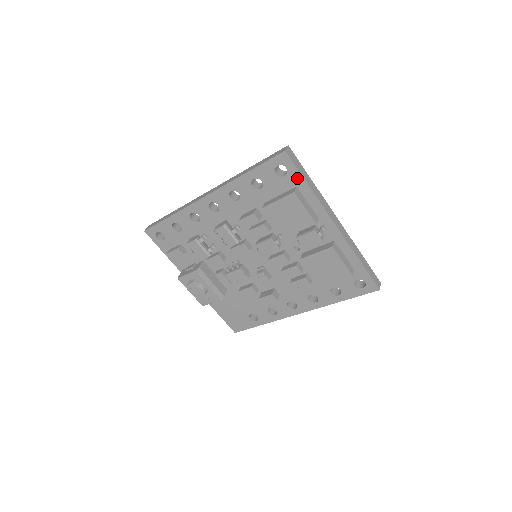
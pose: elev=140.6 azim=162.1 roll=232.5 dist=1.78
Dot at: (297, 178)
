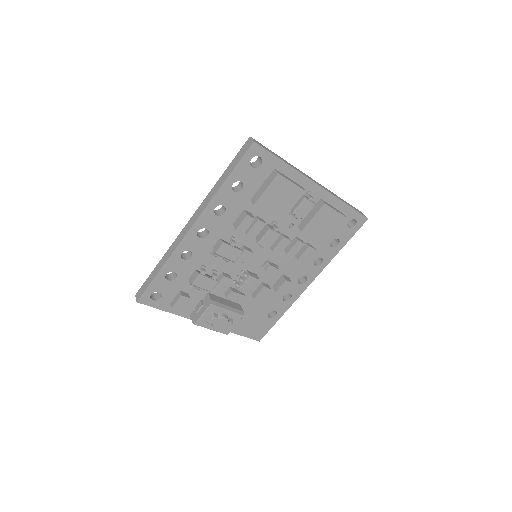
Dot at: (272, 161)
